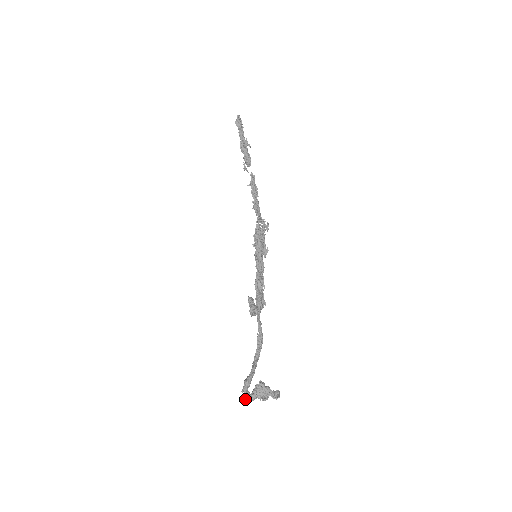
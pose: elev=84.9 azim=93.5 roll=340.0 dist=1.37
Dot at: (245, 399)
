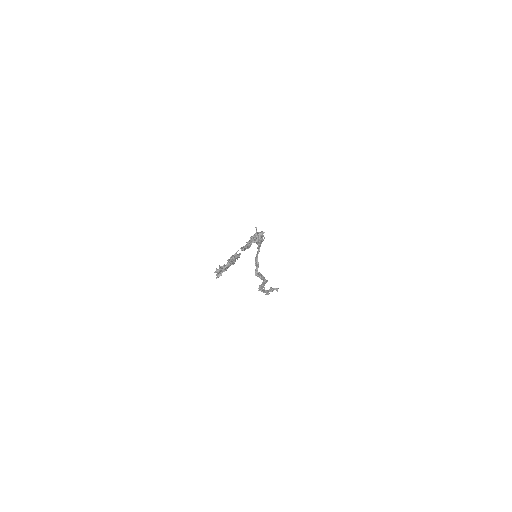
Dot at: occluded
